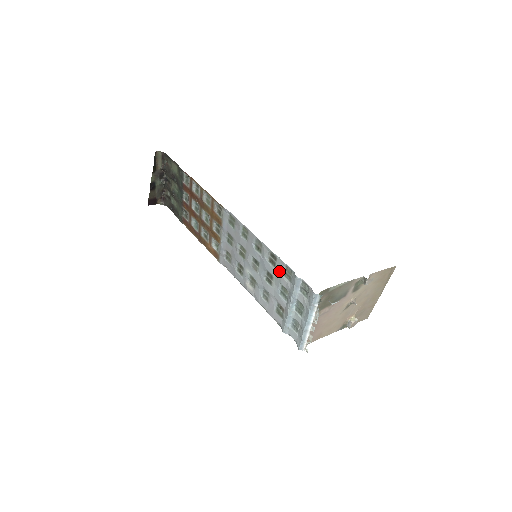
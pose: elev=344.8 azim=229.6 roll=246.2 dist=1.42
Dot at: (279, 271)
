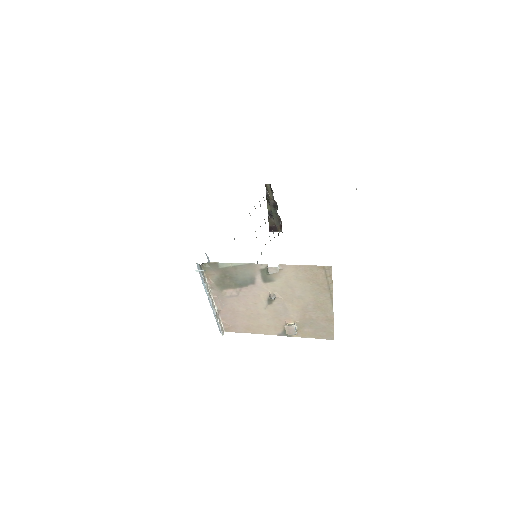
Dot at: occluded
